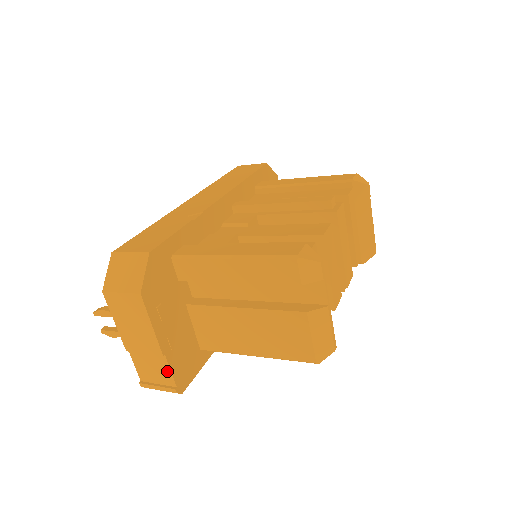
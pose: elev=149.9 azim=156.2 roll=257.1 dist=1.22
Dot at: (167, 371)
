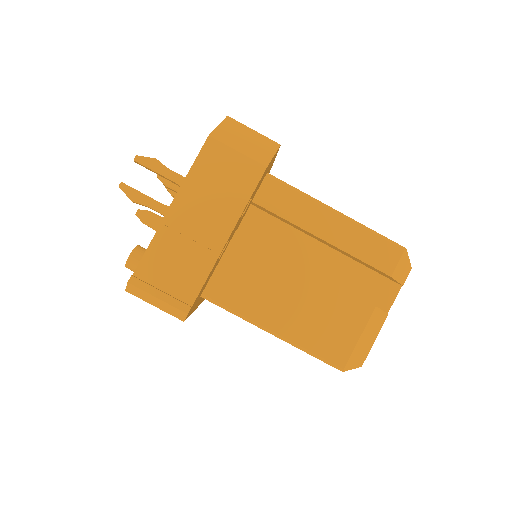
Dot at: (199, 278)
